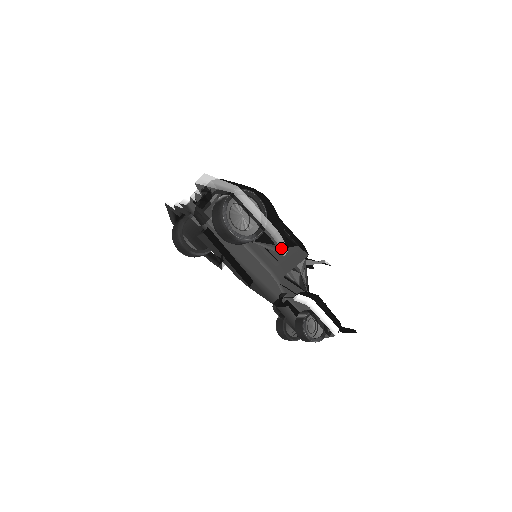
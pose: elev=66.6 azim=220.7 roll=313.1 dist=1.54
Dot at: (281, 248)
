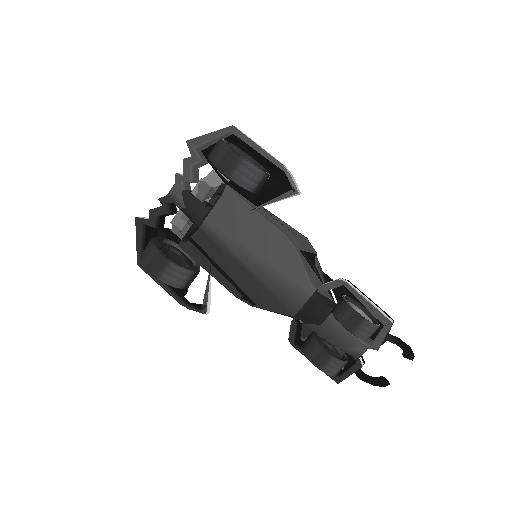
Dot at: (294, 182)
